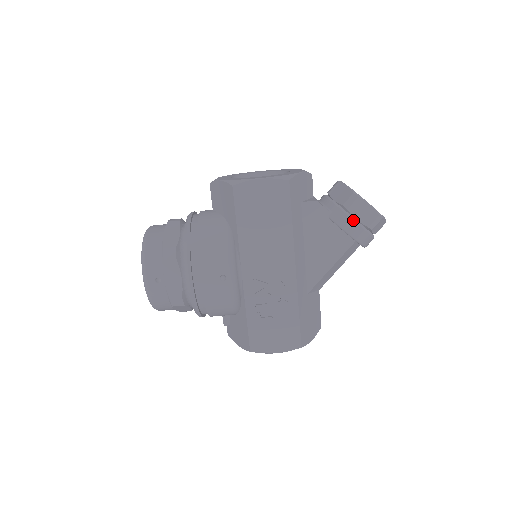
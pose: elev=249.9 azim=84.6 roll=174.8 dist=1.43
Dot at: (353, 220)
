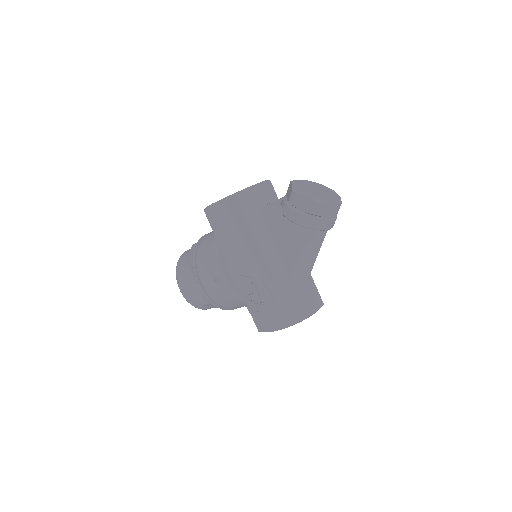
Dot at: (296, 212)
